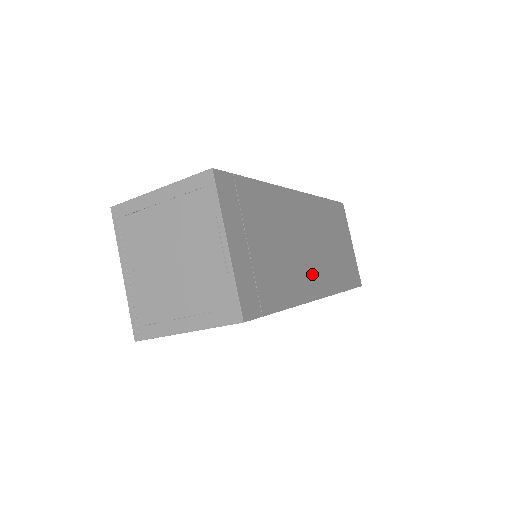
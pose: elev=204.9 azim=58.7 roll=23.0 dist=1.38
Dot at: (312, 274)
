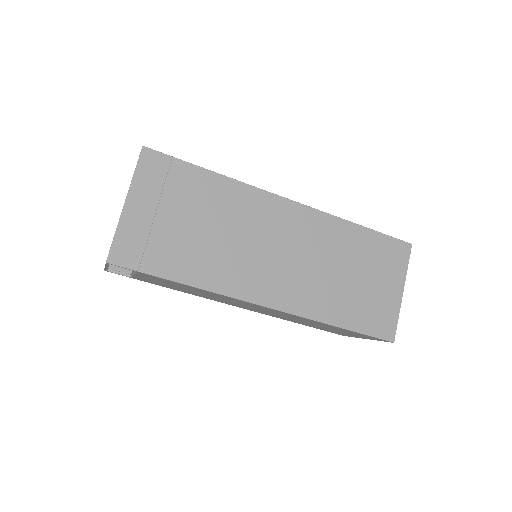
Dot at: (264, 279)
